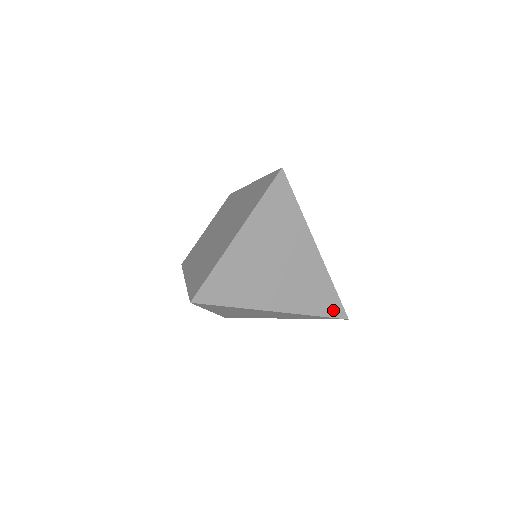
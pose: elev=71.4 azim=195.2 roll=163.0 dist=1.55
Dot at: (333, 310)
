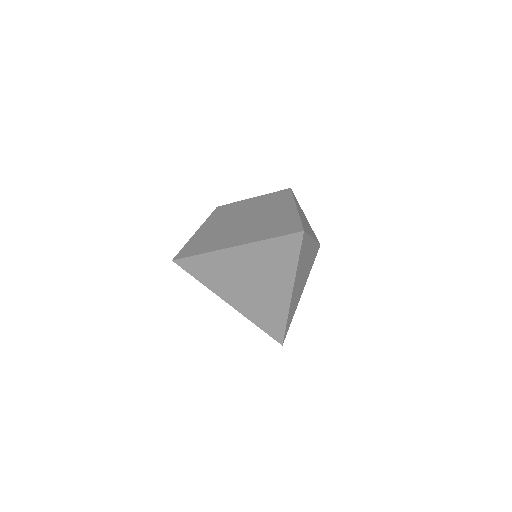
Dot at: (275, 333)
